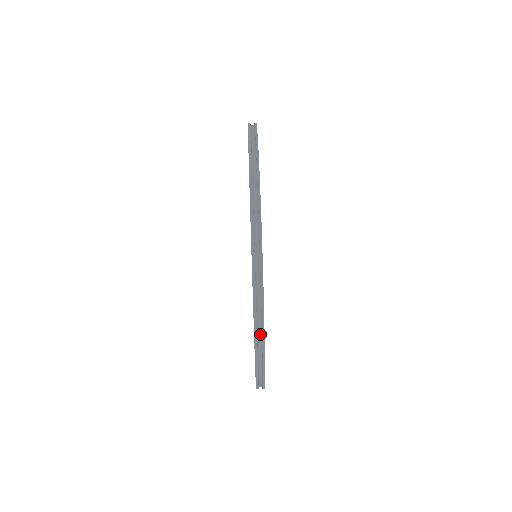
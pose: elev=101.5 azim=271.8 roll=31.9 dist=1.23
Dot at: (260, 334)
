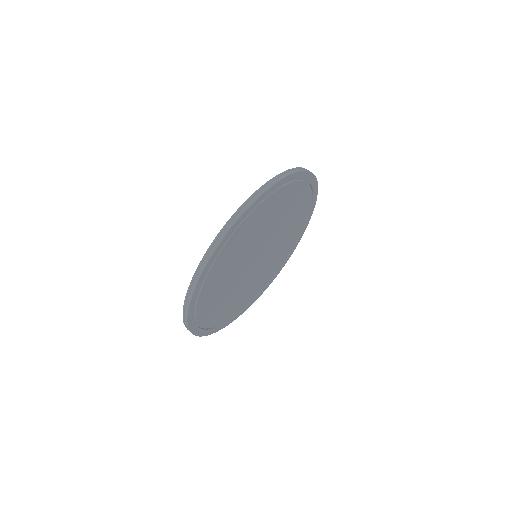
Dot at: (187, 314)
